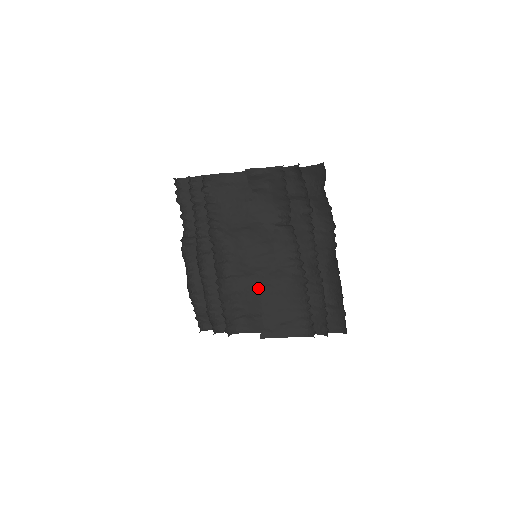
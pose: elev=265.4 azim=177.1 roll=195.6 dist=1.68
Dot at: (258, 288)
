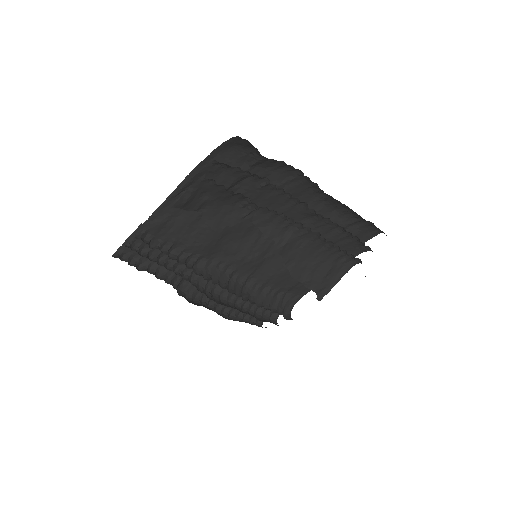
Dot at: (278, 267)
